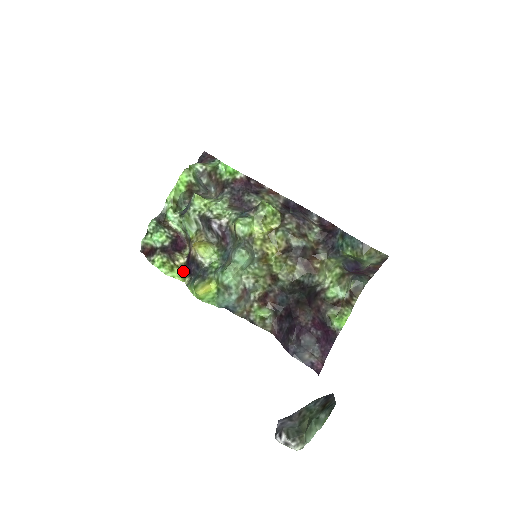
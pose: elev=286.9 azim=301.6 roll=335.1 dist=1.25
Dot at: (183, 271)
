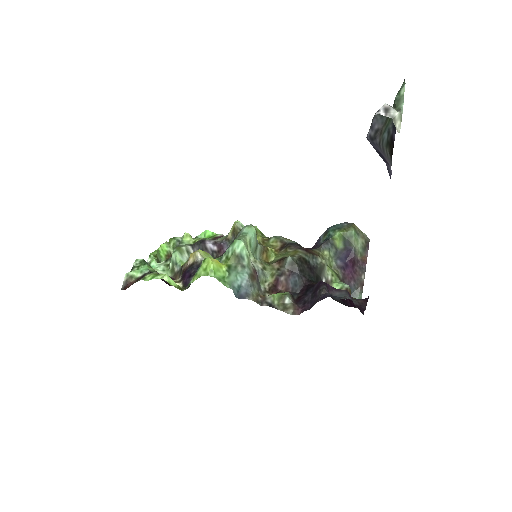
Dot at: (178, 286)
